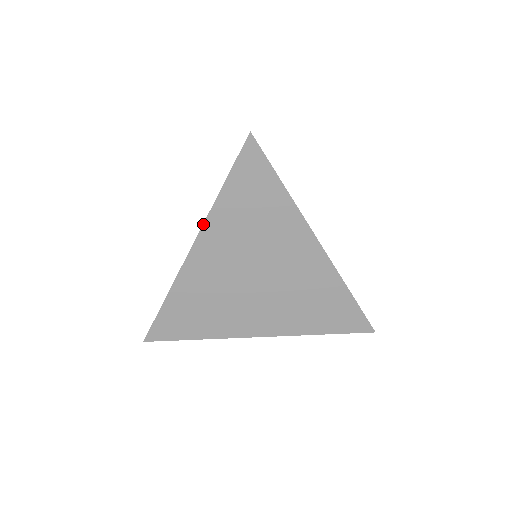
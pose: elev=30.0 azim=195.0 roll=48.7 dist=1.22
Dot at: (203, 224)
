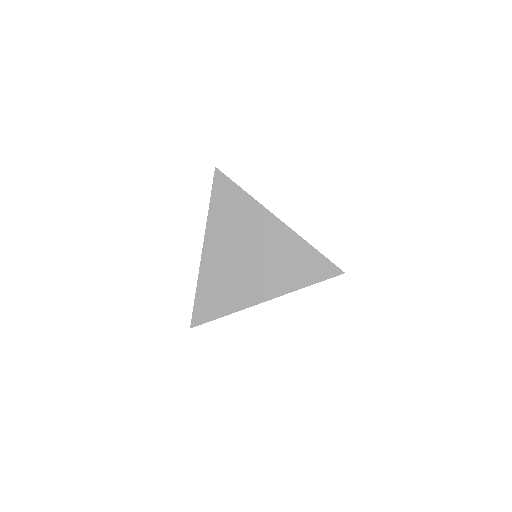
Dot at: (205, 230)
